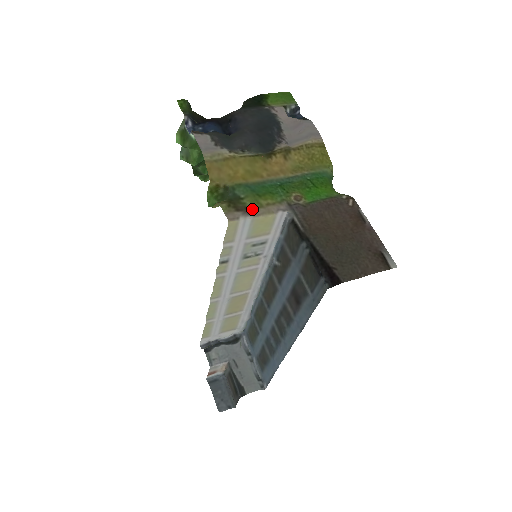
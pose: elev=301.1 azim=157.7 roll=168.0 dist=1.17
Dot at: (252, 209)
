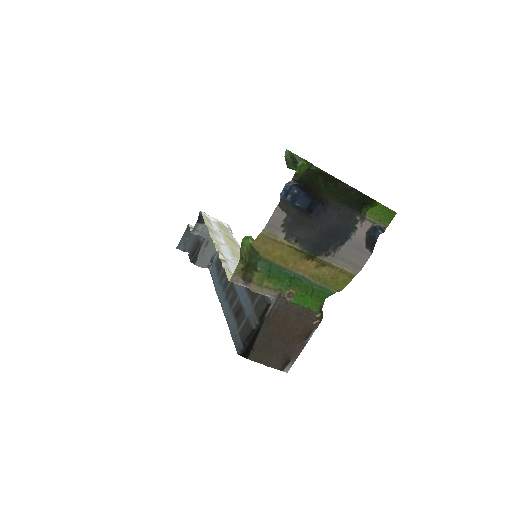
Dot at: (252, 284)
